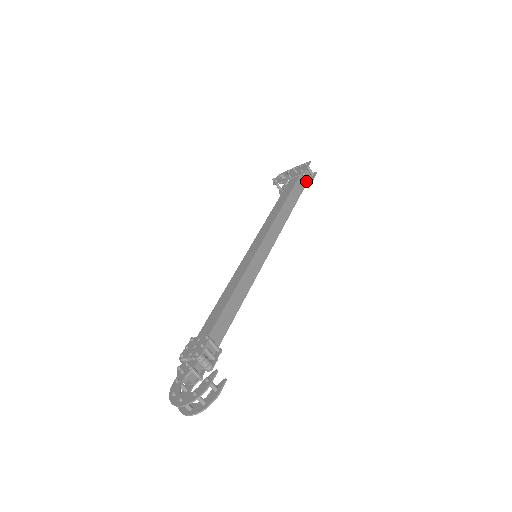
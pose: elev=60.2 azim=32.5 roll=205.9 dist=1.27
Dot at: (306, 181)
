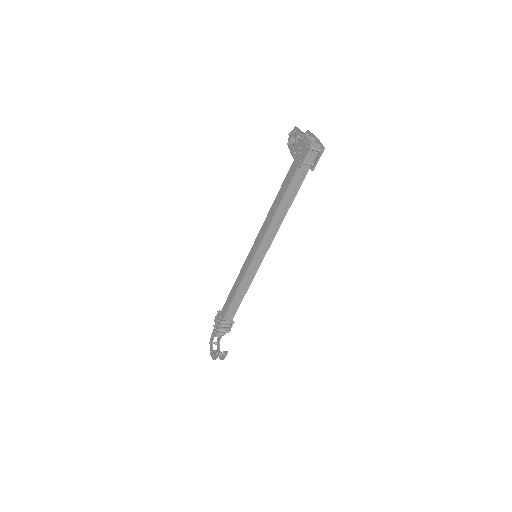
Dot at: (309, 165)
